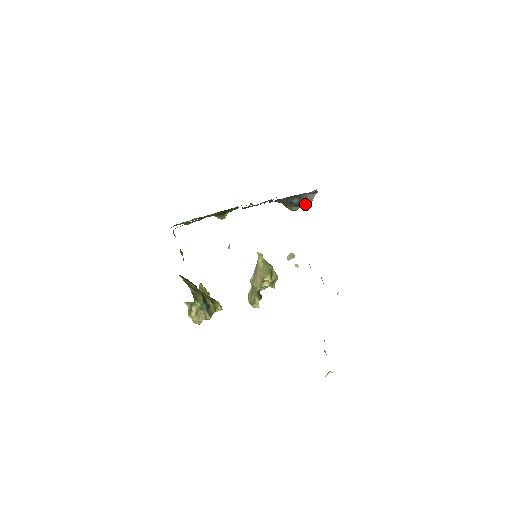
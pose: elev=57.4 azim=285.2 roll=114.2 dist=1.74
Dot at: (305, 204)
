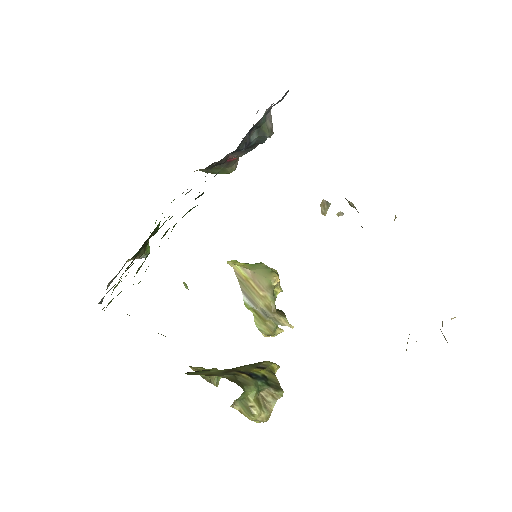
Dot at: (269, 133)
